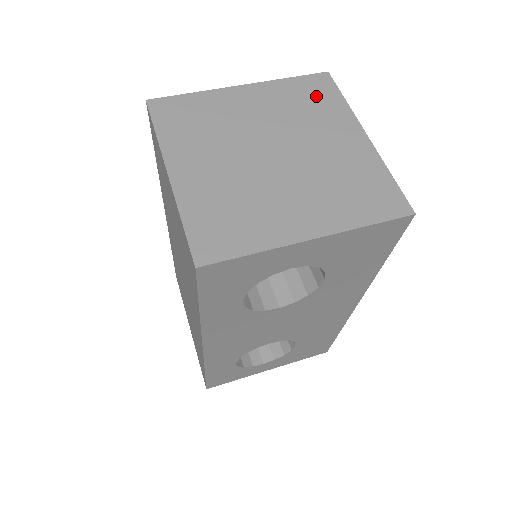
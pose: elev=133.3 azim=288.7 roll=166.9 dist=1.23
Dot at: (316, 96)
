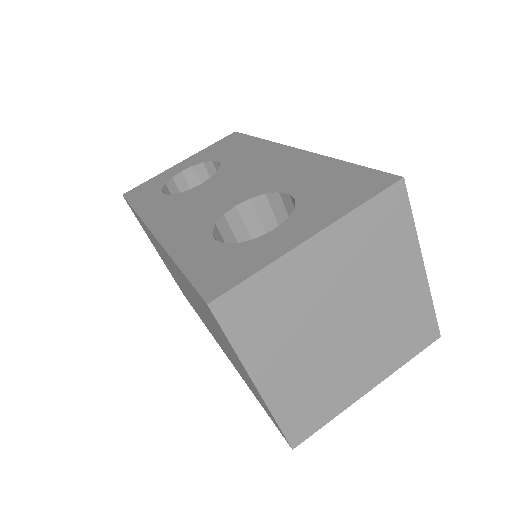
Dot at: (387, 227)
